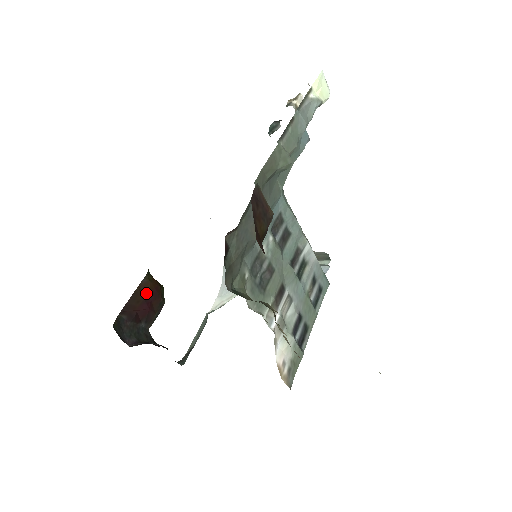
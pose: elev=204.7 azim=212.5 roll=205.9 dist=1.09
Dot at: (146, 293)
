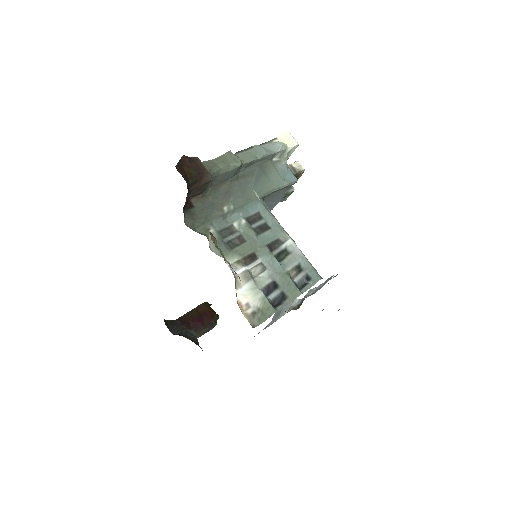
Dot at: (201, 313)
